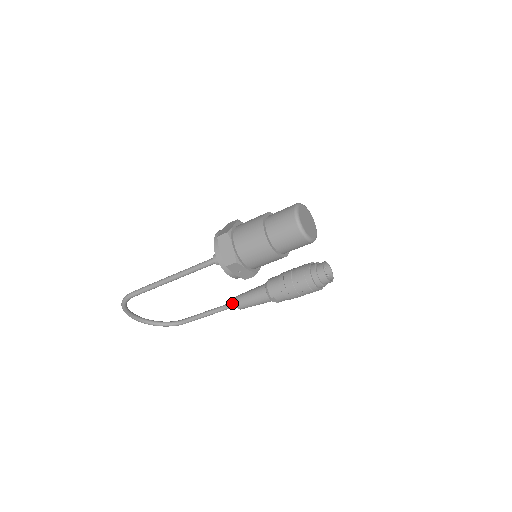
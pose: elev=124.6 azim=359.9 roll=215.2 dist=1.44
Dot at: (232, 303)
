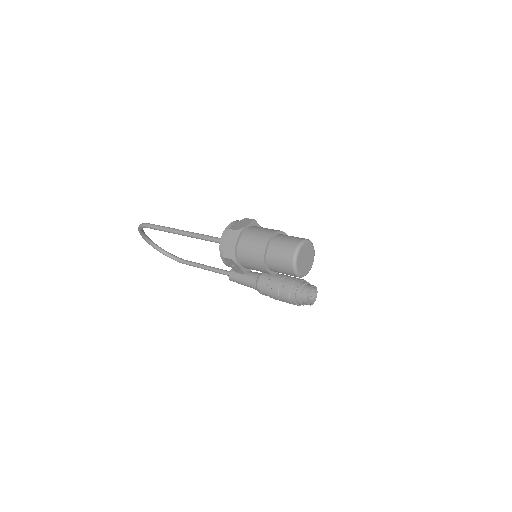
Dot at: (227, 272)
